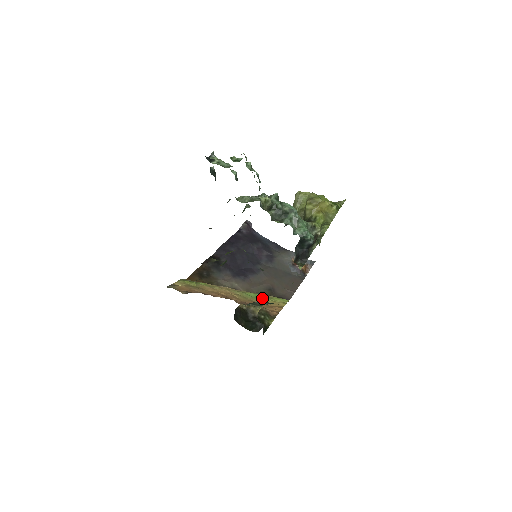
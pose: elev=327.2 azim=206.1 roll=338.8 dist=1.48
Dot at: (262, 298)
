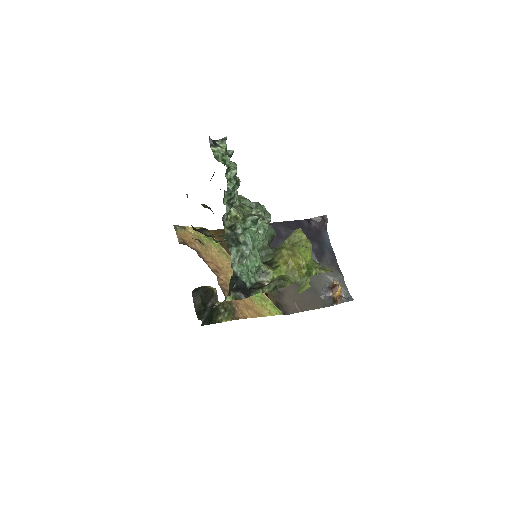
Dot at: occluded
